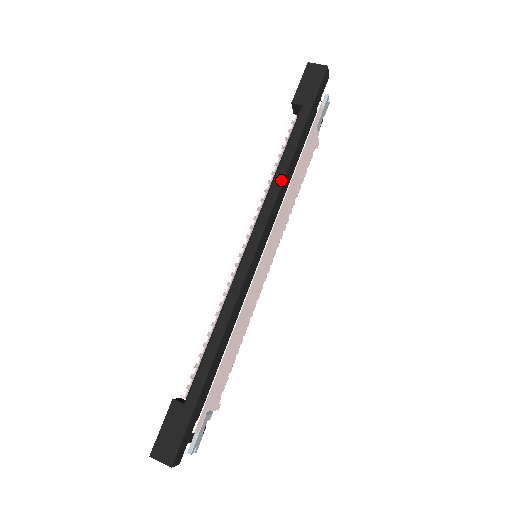
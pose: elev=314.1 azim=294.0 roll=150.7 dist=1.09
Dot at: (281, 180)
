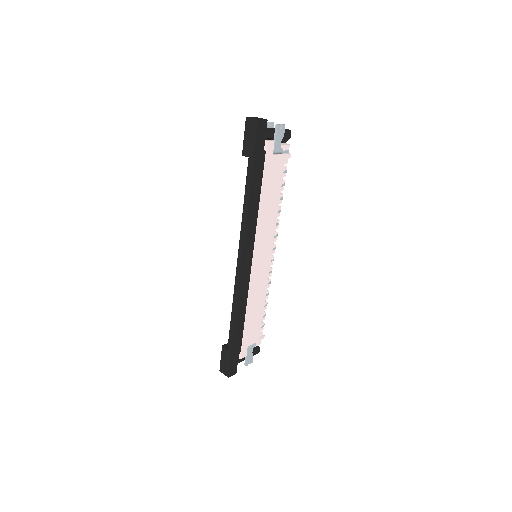
Dot at: (245, 218)
